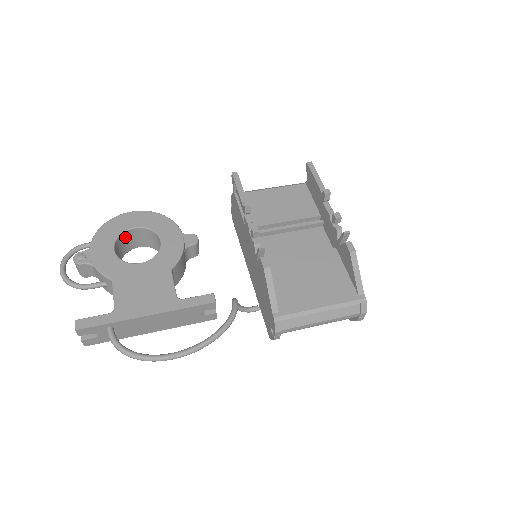
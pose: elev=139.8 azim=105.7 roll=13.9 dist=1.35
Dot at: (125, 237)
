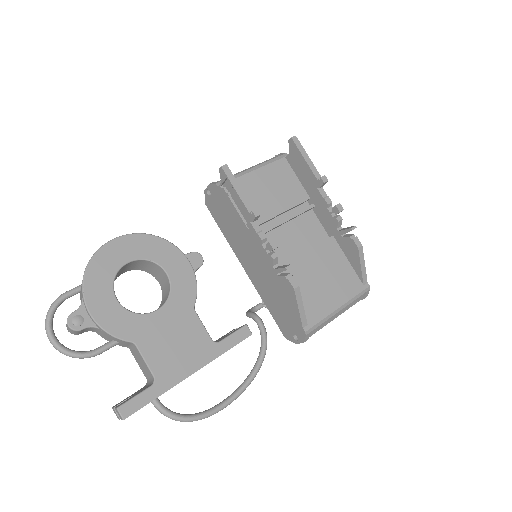
Dot at: (116, 275)
